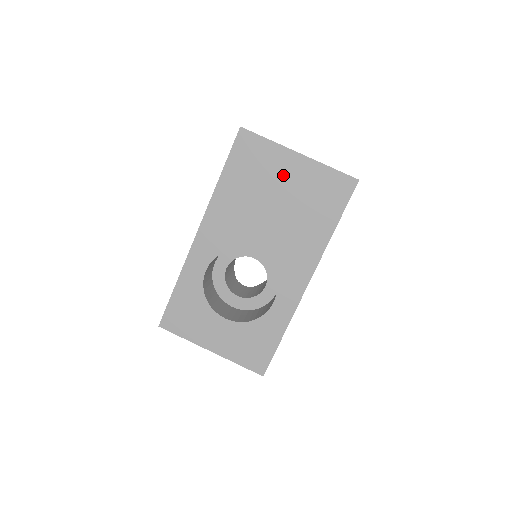
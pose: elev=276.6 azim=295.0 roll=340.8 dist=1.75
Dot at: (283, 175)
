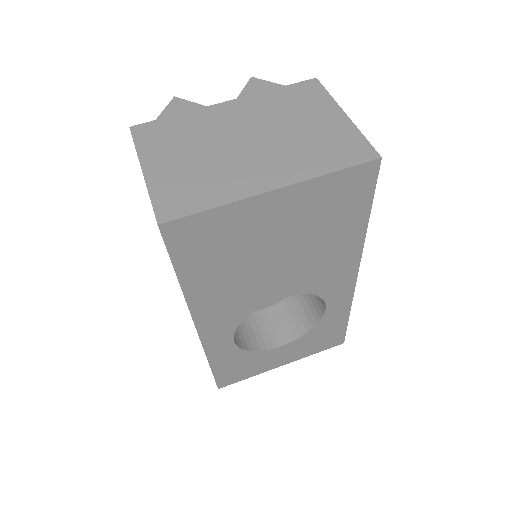
Dot at: (266, 225)
